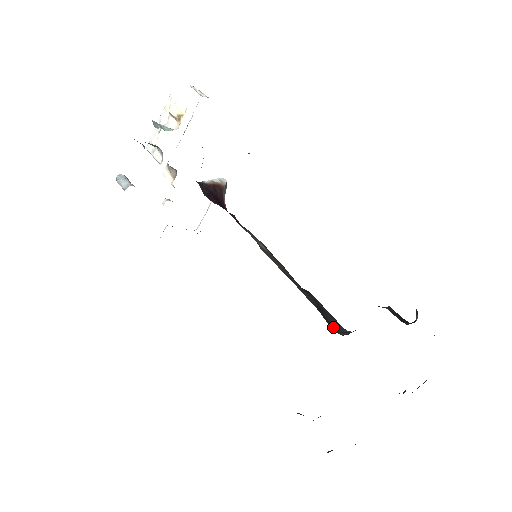
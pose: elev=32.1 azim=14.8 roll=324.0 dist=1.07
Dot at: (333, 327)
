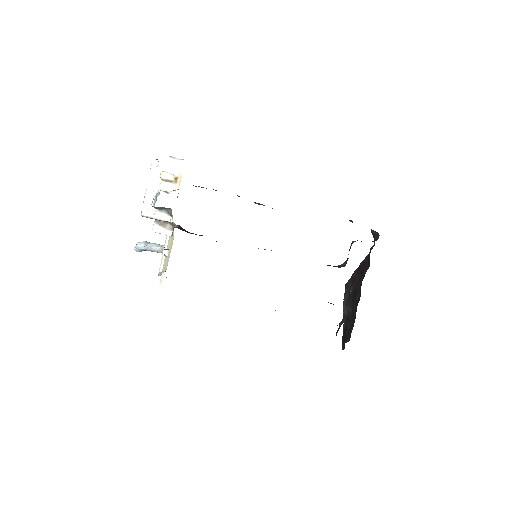
Dot at: occluded
